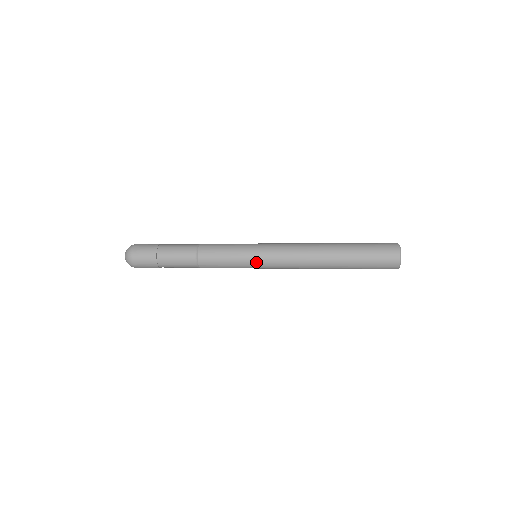
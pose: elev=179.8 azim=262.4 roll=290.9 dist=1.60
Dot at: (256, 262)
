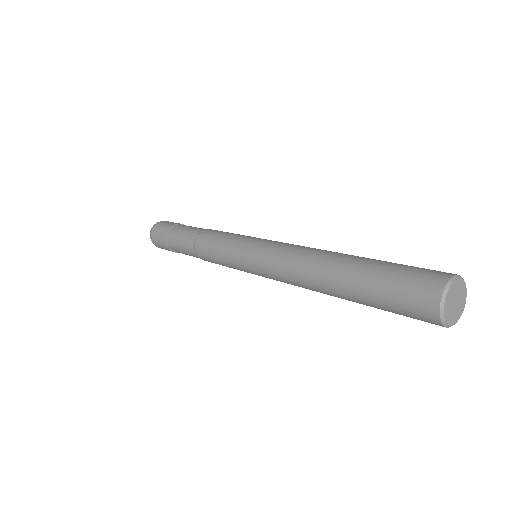
Dot at: (248, 271)
